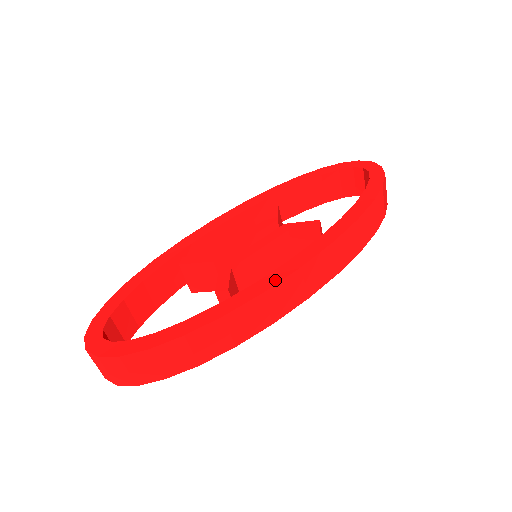
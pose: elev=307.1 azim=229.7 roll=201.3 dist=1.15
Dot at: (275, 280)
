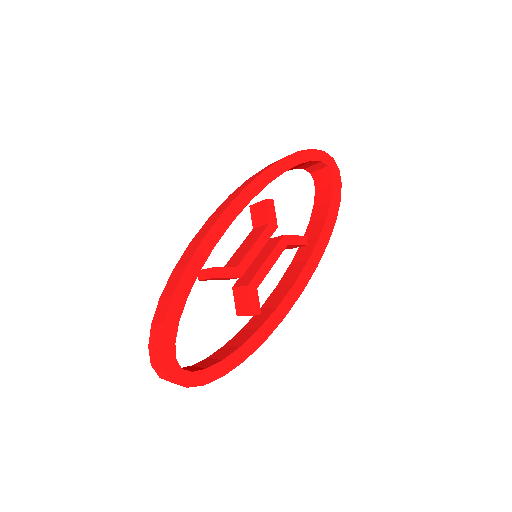
Dot at: (290, 306)
